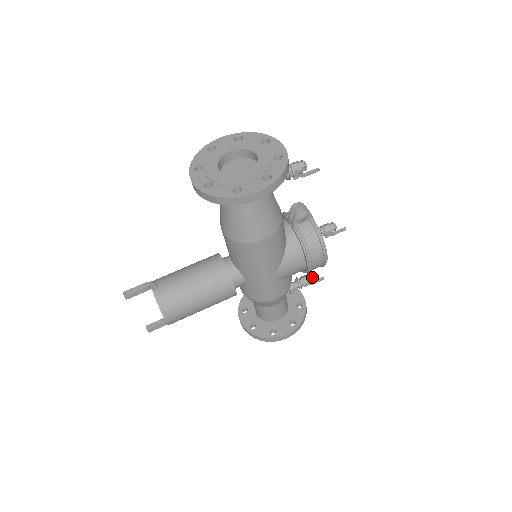
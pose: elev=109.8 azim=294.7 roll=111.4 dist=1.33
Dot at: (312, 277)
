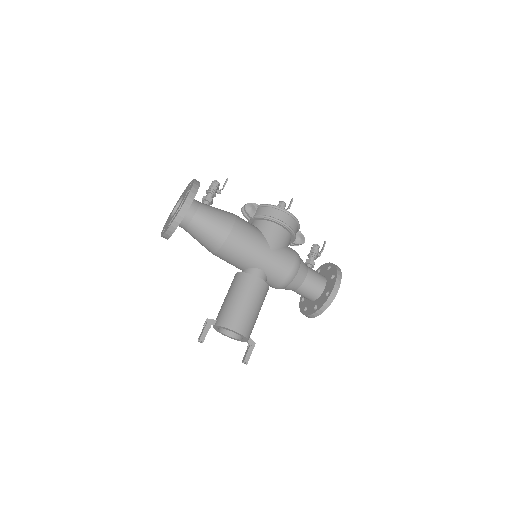
Dot at: (315, 245)
